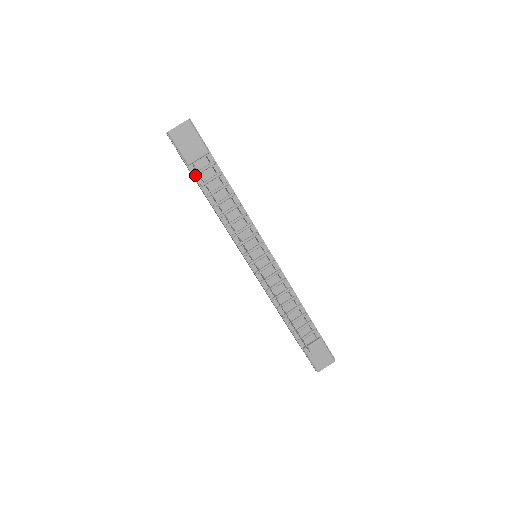
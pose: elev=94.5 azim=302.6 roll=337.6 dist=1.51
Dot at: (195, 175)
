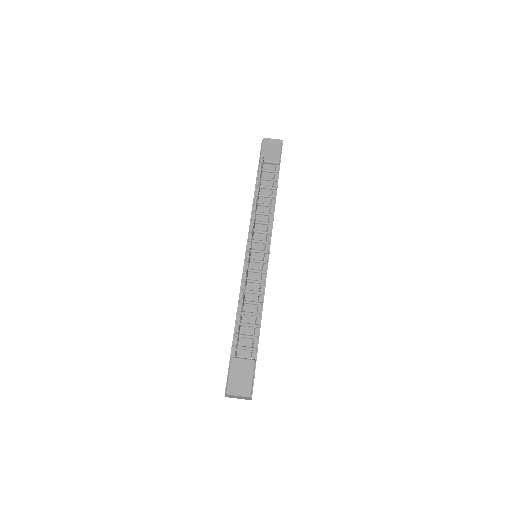
Dot at: (259, 169)
